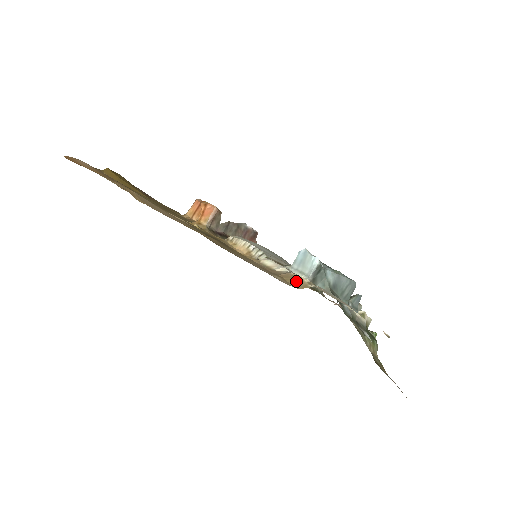
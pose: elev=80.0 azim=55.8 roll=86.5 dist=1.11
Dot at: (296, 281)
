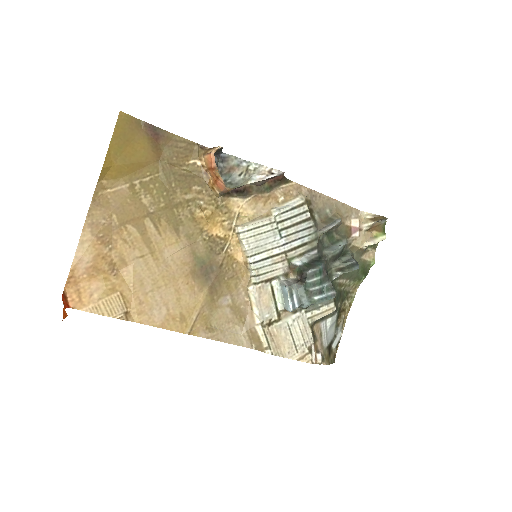
Dot at: (257, 344)
